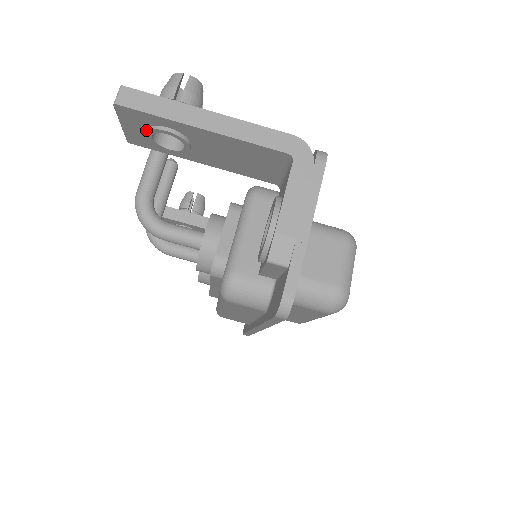
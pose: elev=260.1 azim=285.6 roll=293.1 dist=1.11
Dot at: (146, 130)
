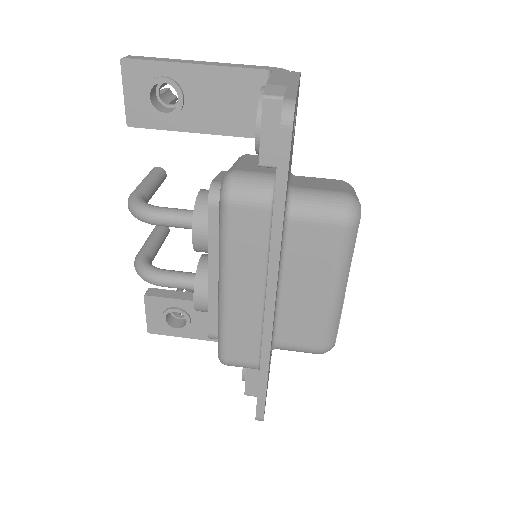
Dot at: (145, 92)
